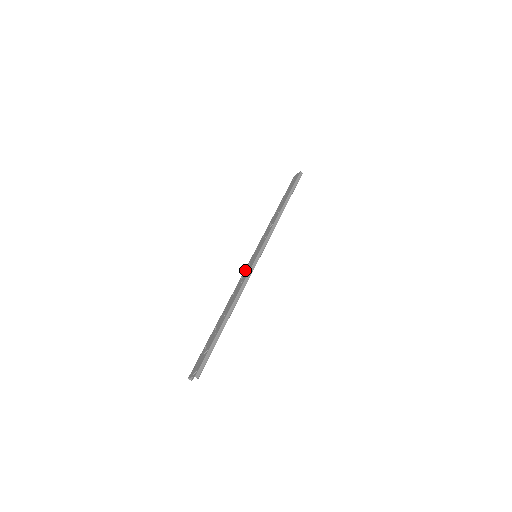
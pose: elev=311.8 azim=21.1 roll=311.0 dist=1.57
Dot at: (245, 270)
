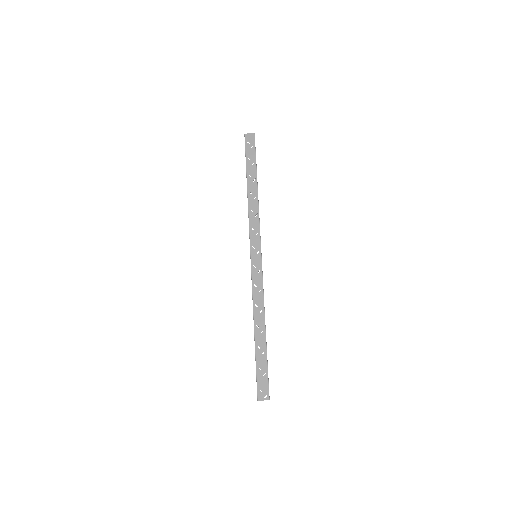
Dot at: (253, 275)
